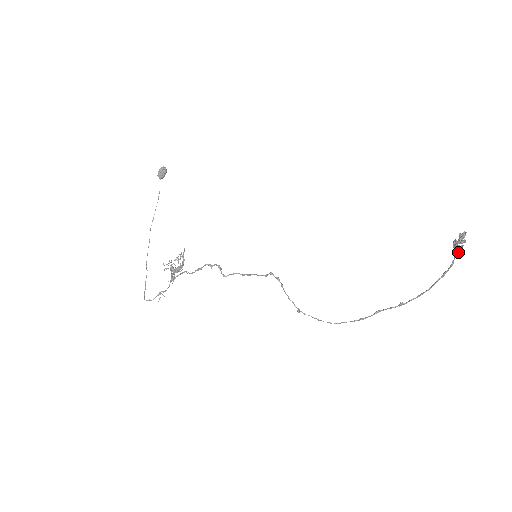
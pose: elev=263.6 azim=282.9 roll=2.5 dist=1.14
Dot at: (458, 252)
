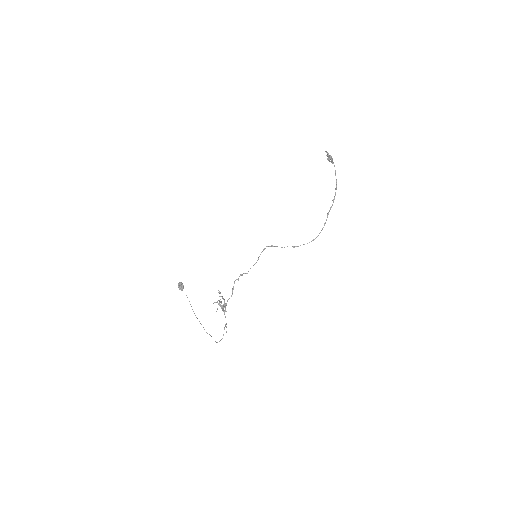
Dot at: (332, 161)
